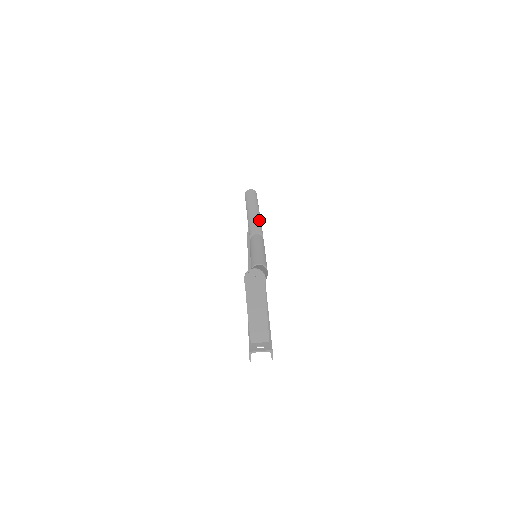
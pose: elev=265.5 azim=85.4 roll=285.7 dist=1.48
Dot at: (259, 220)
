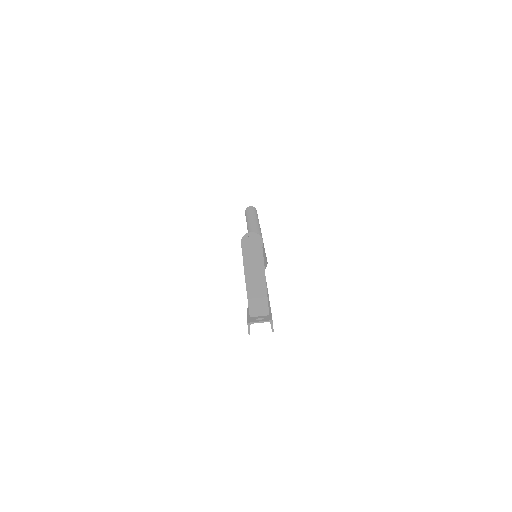
Dot at: (259, 230)
